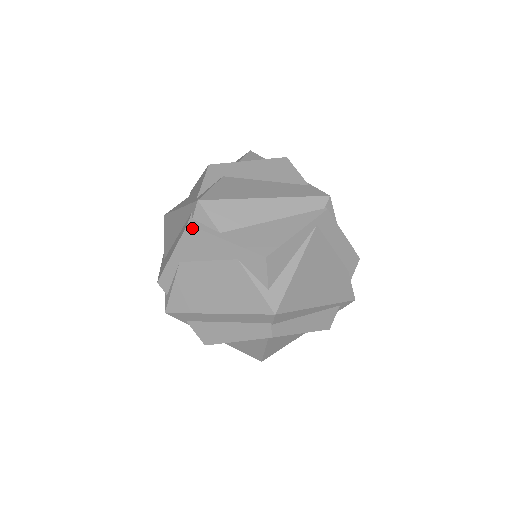
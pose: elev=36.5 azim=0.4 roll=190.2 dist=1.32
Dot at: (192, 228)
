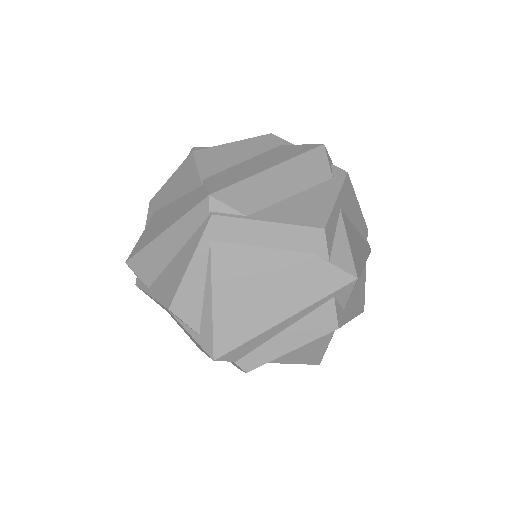
Dot at: (139, 288)
